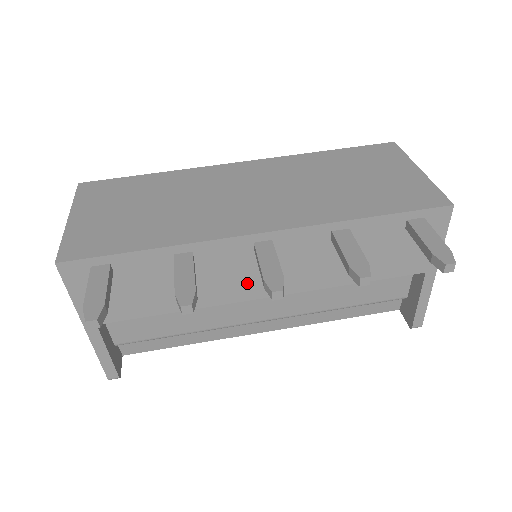
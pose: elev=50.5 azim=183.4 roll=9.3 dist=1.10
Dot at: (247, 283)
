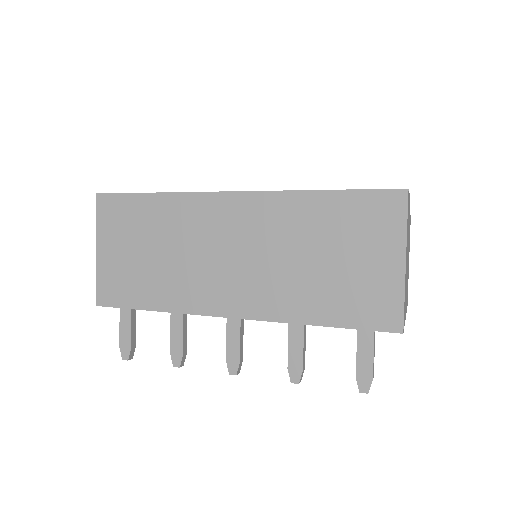
Dot at: occluded
